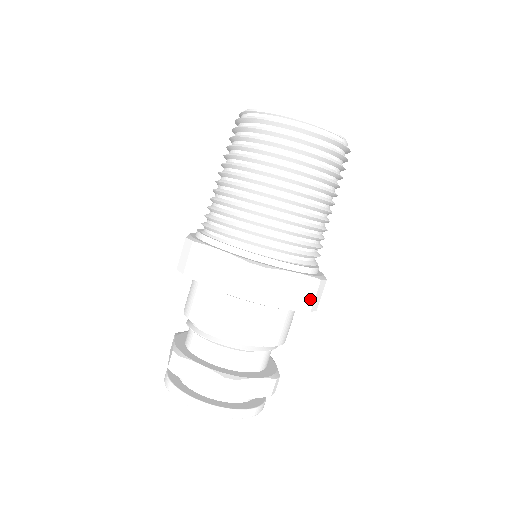
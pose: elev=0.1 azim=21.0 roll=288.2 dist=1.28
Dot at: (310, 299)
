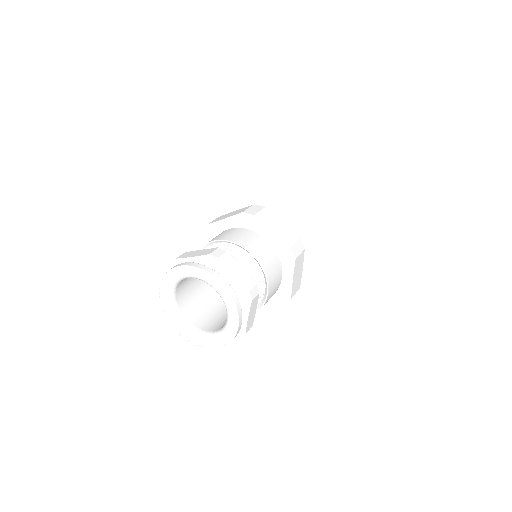
Dot at: (295, 291)
